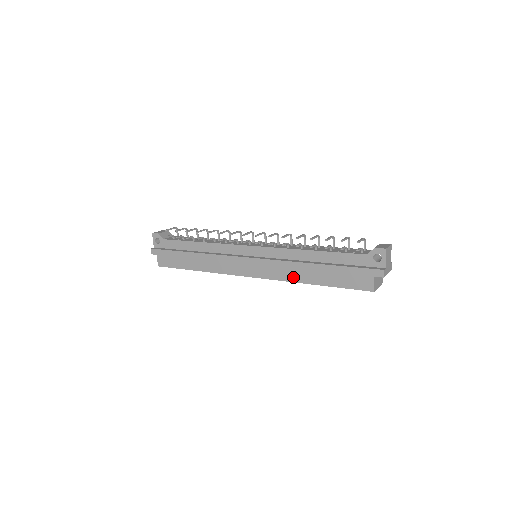
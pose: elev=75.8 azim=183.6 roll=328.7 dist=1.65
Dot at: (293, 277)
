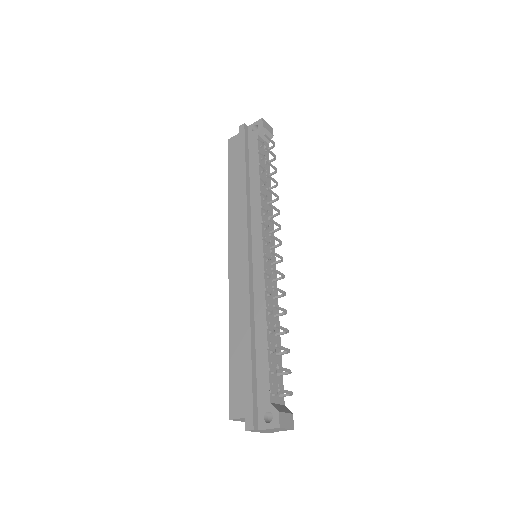
Dot at: (234, 311)
